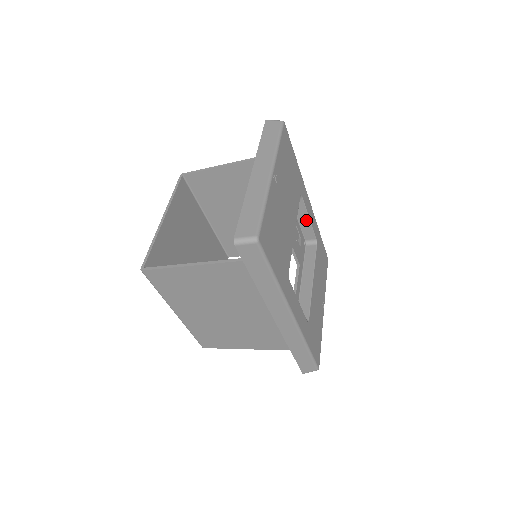
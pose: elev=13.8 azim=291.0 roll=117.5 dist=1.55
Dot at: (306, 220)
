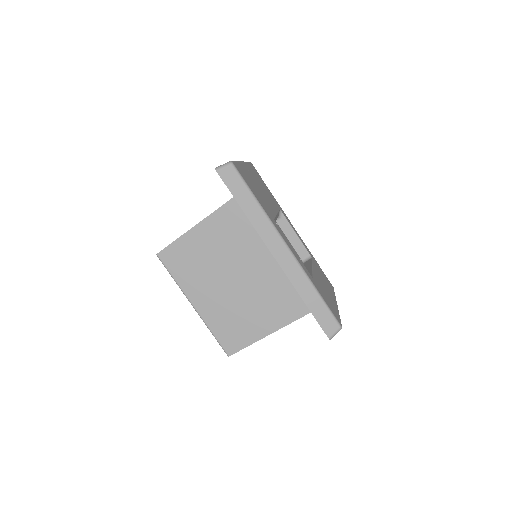
Dot at: (294, 236)
